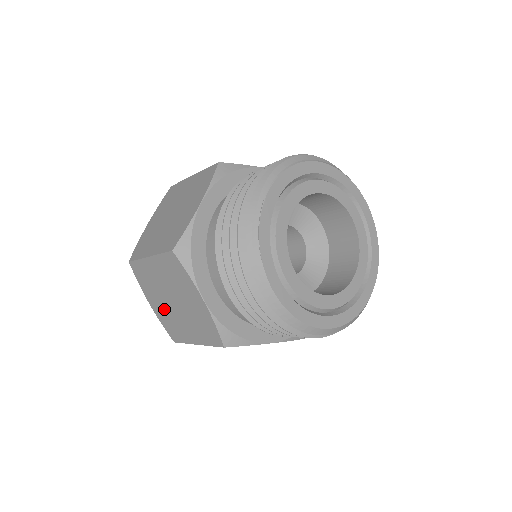
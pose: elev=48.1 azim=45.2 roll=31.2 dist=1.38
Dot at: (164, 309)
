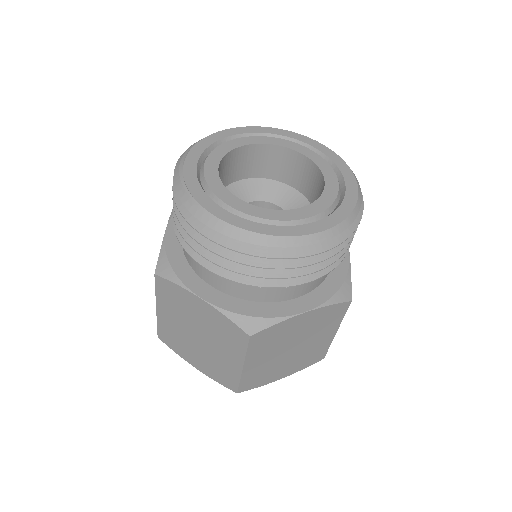
Dot at: (203, 358)
